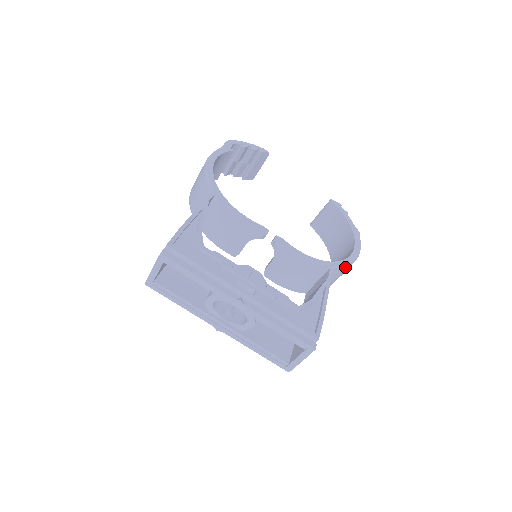
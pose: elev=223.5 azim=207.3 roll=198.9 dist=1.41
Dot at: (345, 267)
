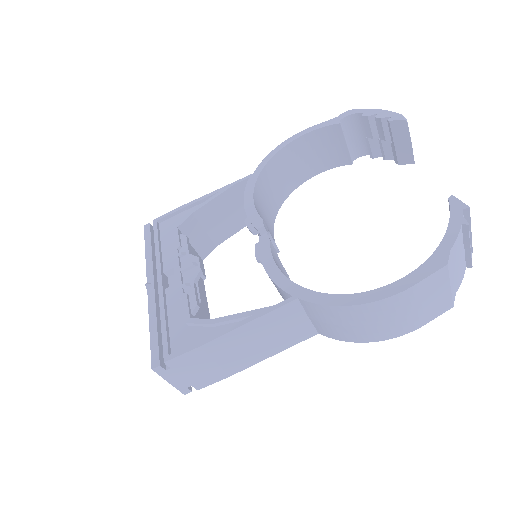
Dot at: (327, 306)
